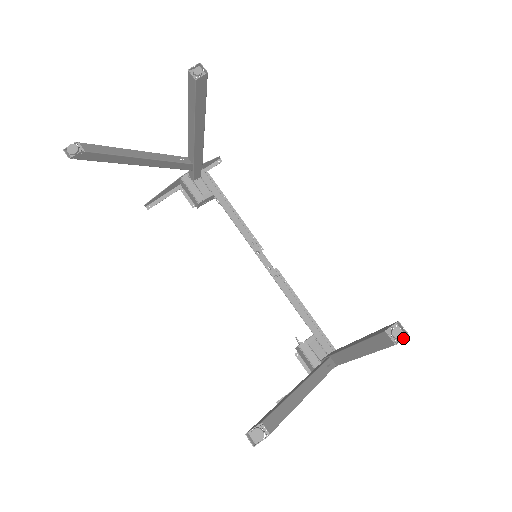
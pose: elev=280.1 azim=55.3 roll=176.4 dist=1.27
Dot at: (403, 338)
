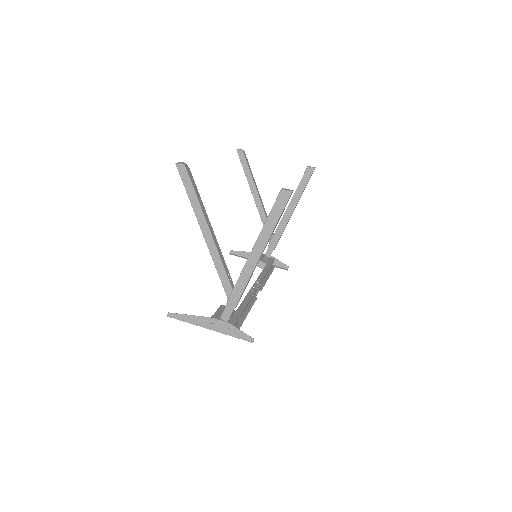
Dot at: (288, 191)
